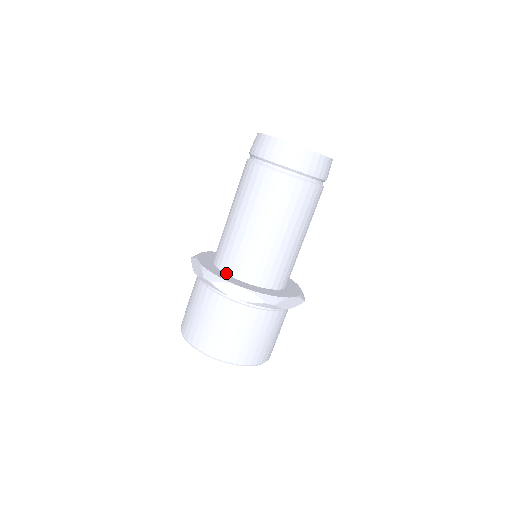
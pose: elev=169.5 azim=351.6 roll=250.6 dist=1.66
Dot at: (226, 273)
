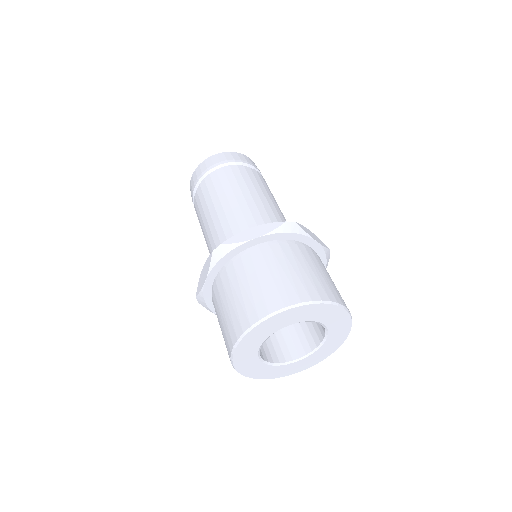
Dot at: occluded
